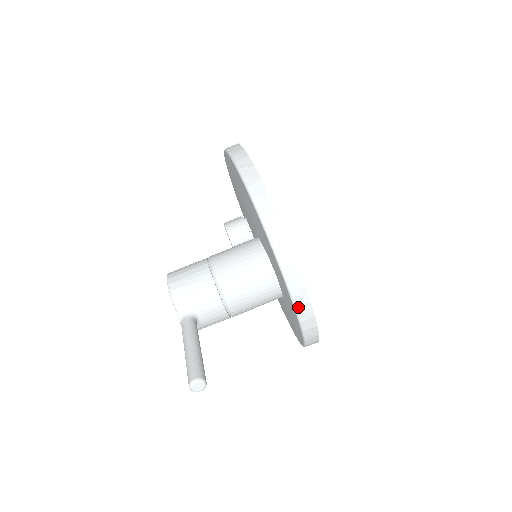
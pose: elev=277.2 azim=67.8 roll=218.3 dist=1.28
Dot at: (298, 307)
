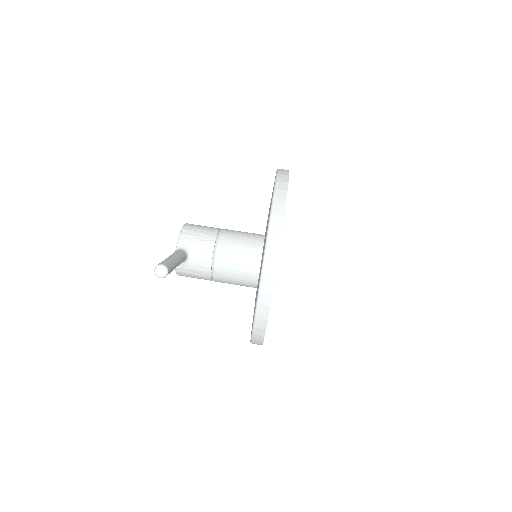
Dot at: (264, 277)
